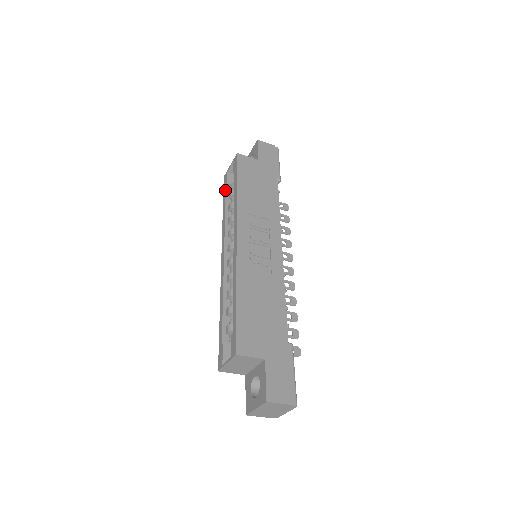
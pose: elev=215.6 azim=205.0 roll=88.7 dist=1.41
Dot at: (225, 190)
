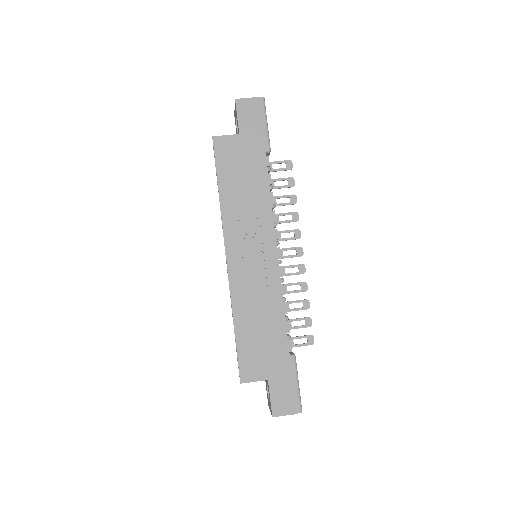
Dot at: occluded
